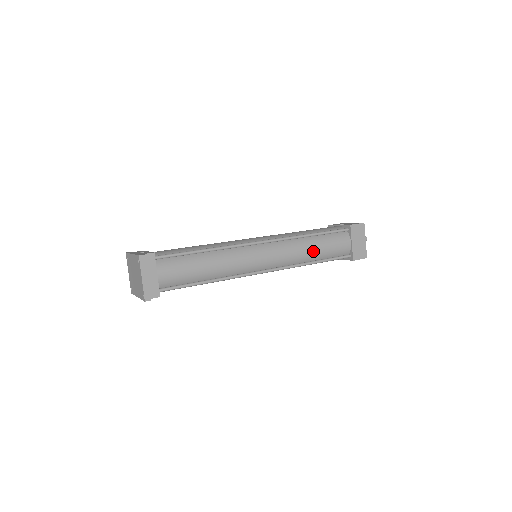
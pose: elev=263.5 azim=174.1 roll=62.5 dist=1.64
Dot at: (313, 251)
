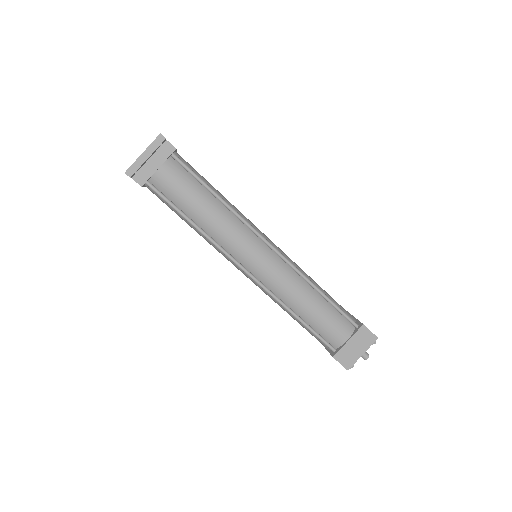
Dot at: (306, 306)
